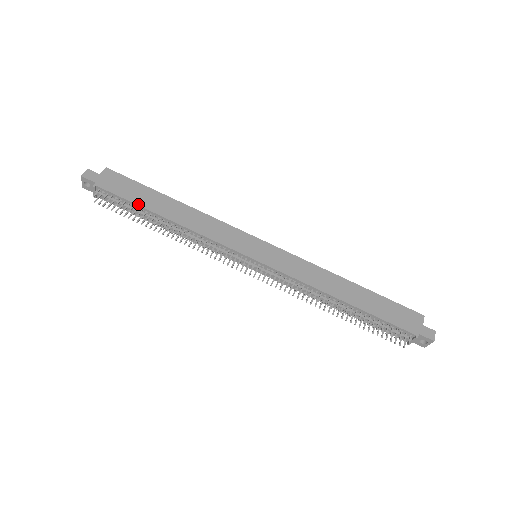
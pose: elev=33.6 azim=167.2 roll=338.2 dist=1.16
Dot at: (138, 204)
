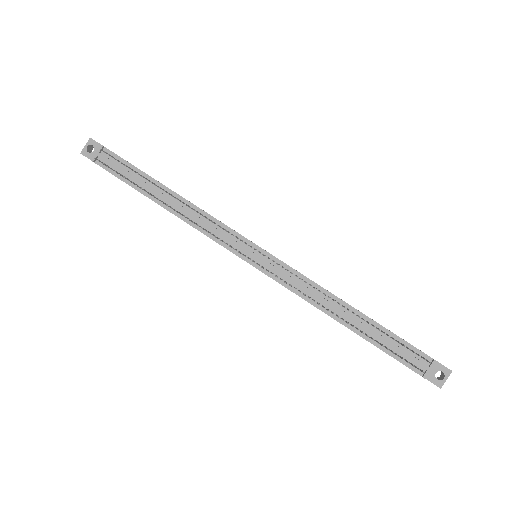
Dot at: occluded
